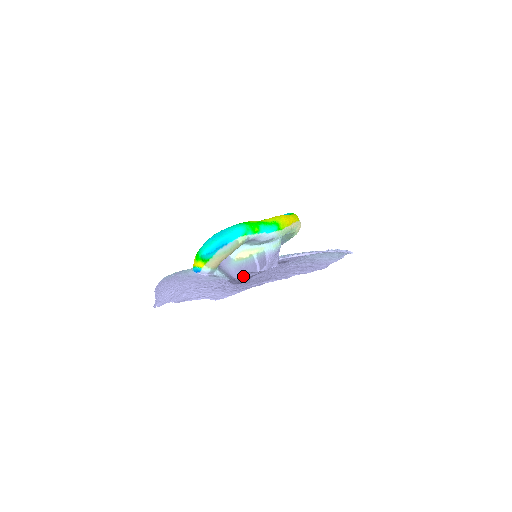
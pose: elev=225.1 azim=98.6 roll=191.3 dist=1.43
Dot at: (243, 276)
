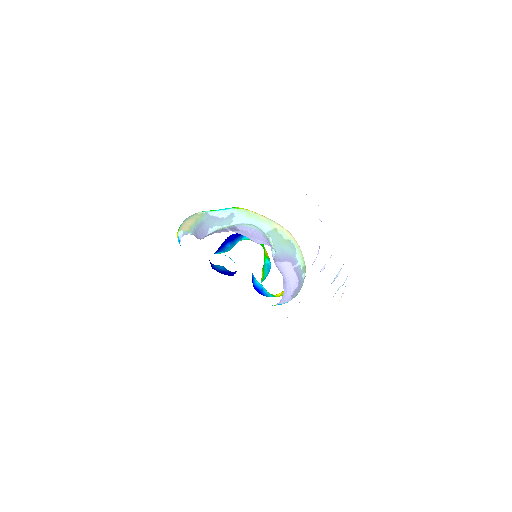
Dot at: occluded
